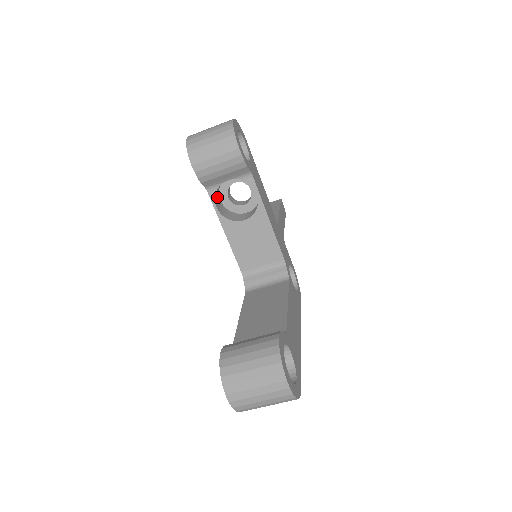
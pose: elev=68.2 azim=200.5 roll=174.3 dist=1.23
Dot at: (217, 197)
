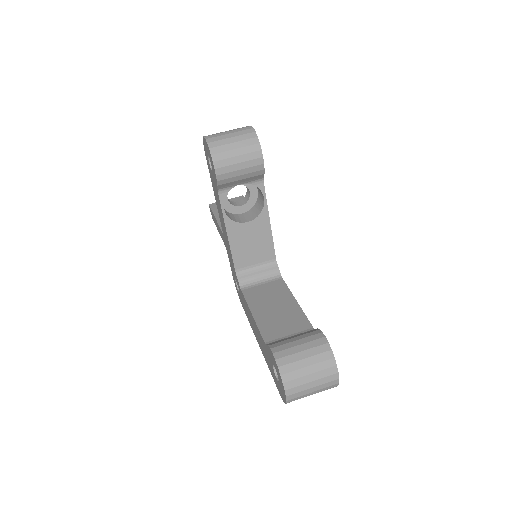
Dot at: occluded
